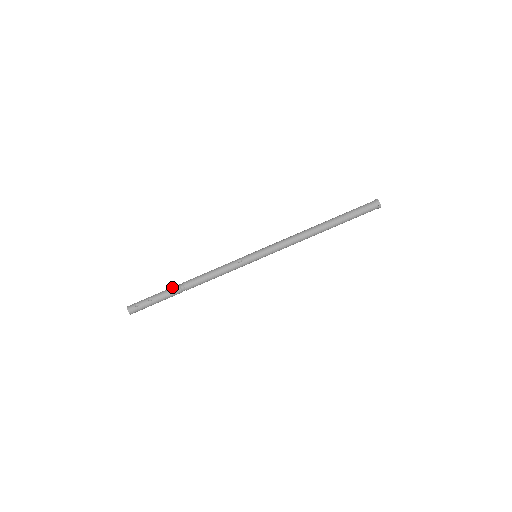
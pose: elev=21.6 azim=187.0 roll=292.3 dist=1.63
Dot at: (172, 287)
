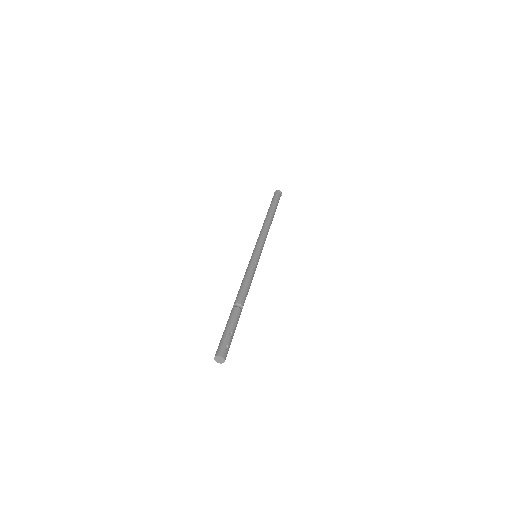
Dot at: (234, 312)
